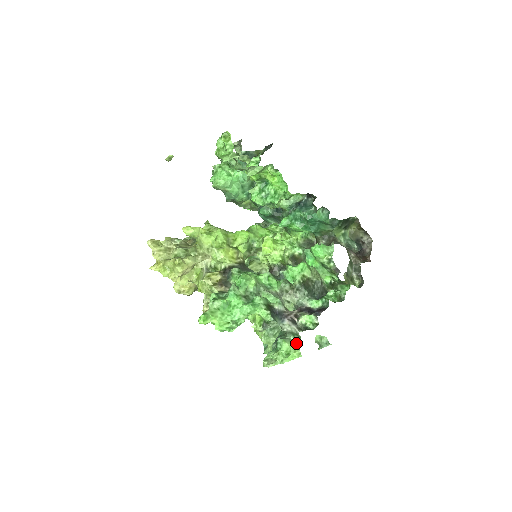
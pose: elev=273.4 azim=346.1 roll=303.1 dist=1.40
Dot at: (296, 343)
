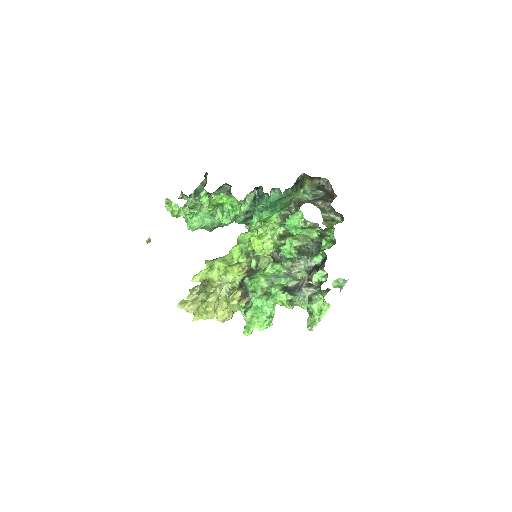
Dot at: (322, 298)
